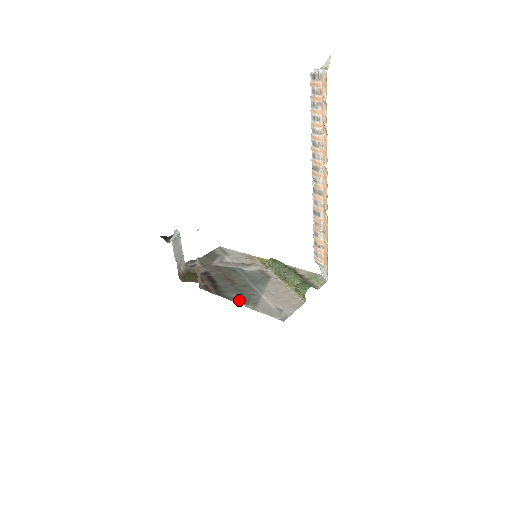
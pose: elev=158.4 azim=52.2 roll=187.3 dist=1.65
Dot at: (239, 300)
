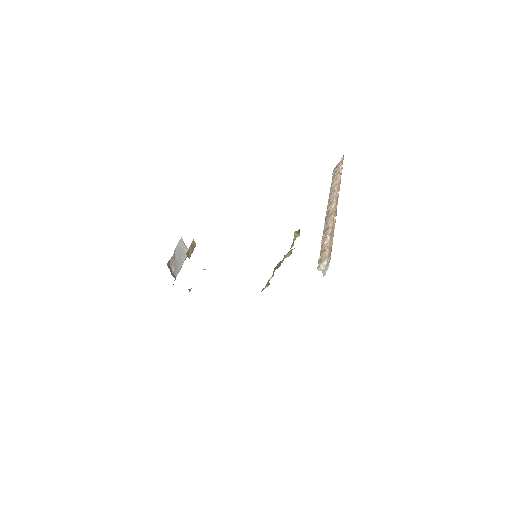
Dot at: occluded
